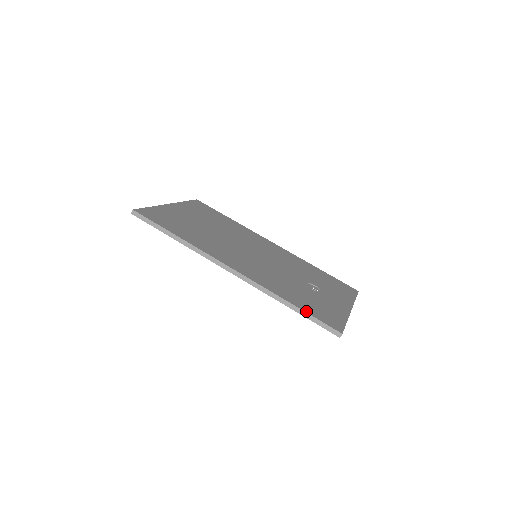
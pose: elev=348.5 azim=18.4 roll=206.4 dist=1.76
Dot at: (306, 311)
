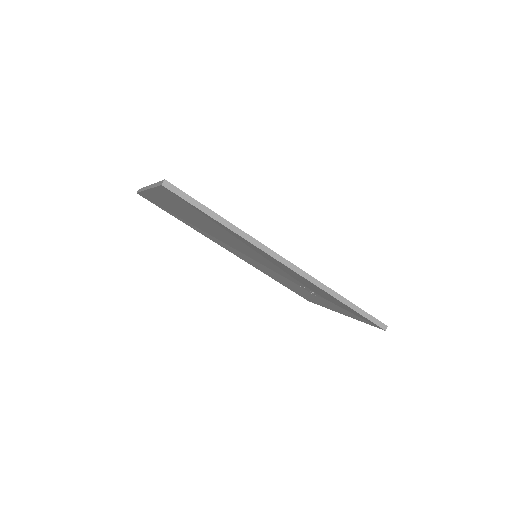
Dot at: (357, 306)
